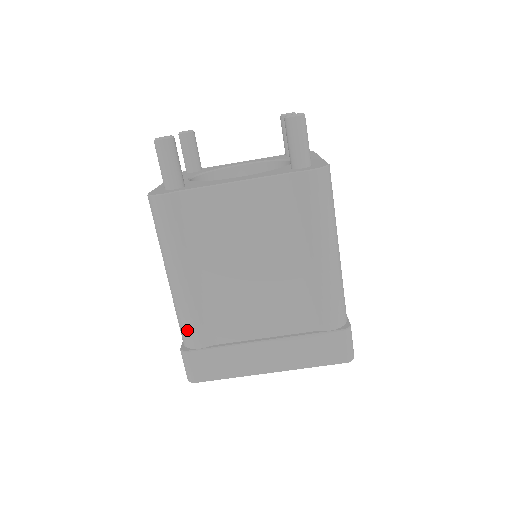
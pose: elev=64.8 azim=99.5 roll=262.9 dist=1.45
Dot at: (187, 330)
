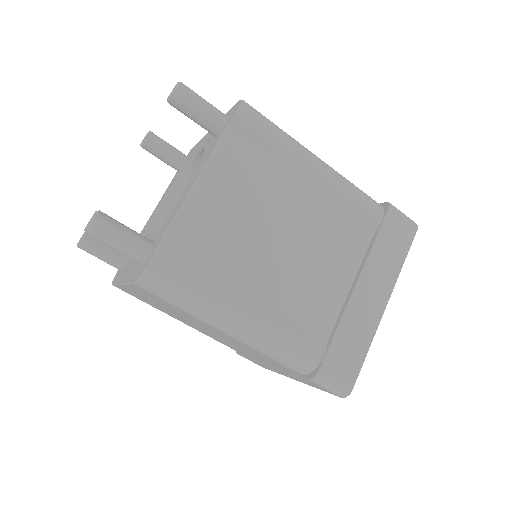
Dot at: (298, 355)
